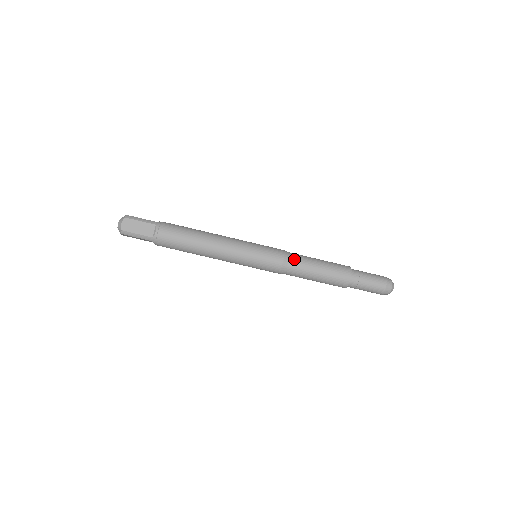
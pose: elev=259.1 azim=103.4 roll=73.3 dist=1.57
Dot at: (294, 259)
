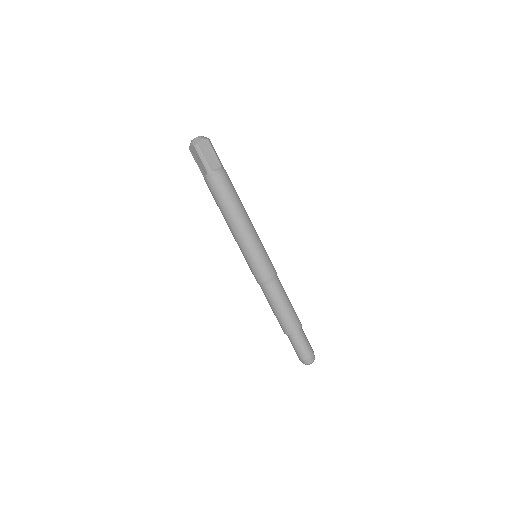
Dot at: (279, 283)
